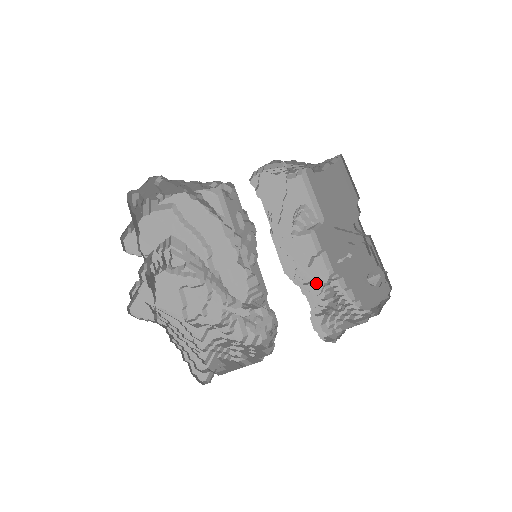
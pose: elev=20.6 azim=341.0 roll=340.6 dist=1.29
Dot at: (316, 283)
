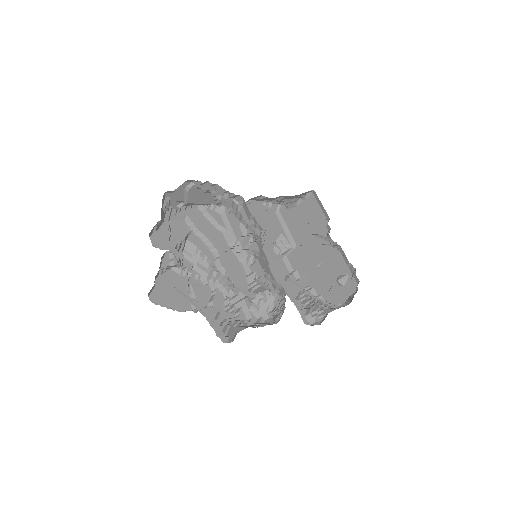
Dot at: (301, 281)
